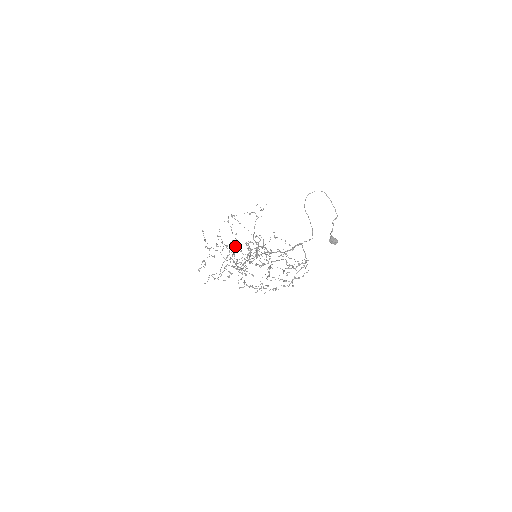
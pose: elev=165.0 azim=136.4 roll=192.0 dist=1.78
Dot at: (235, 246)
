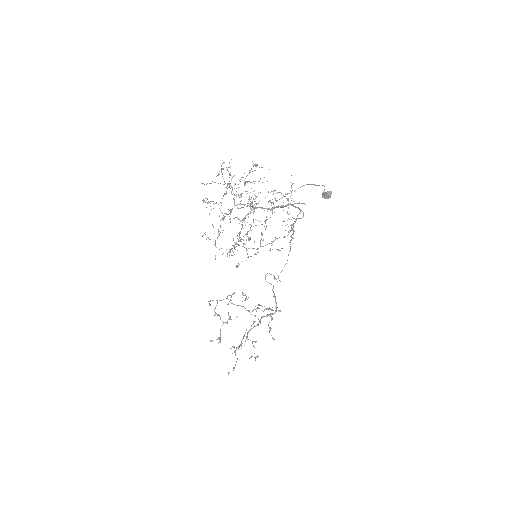
Dot at: (254, 321)
